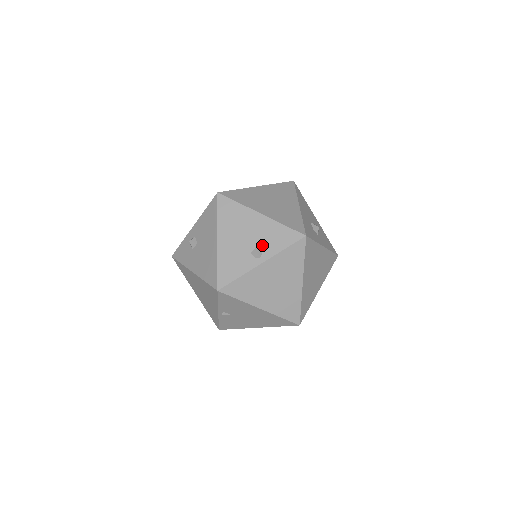
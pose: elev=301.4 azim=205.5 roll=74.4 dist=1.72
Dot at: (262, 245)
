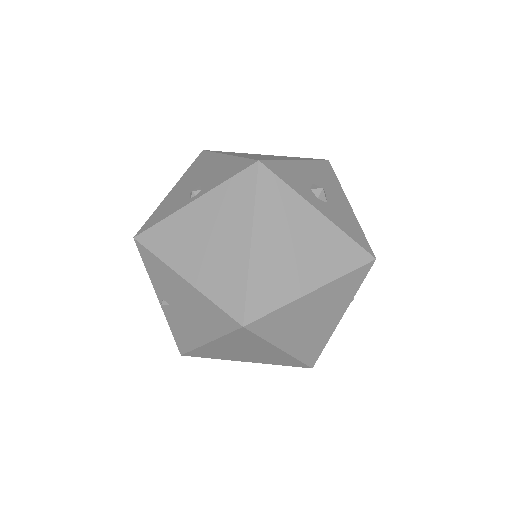
Dot at: (206, 183)
